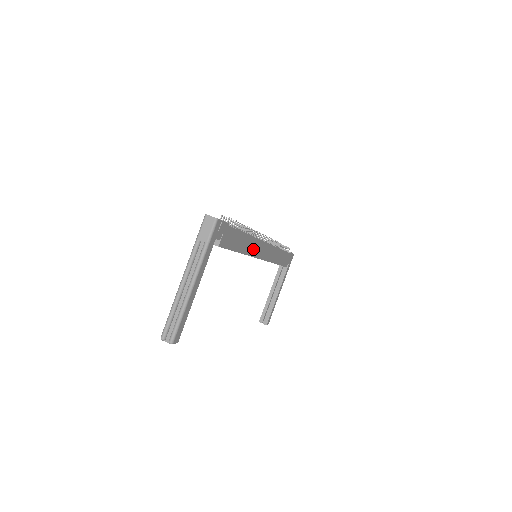
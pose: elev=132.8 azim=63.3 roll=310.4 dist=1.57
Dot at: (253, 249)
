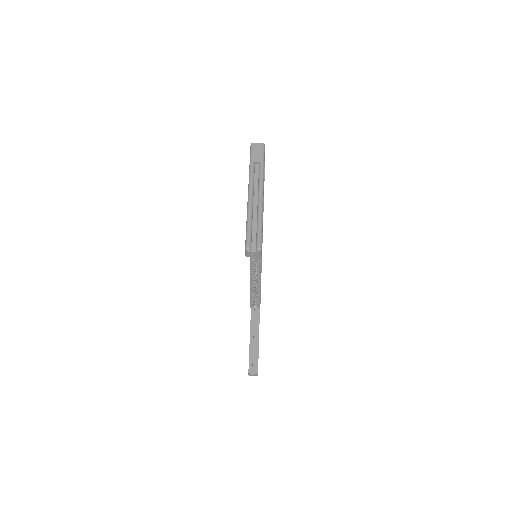
Dot at: occluded
